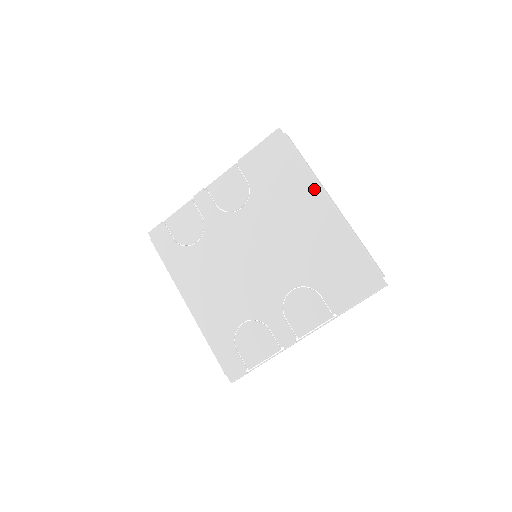
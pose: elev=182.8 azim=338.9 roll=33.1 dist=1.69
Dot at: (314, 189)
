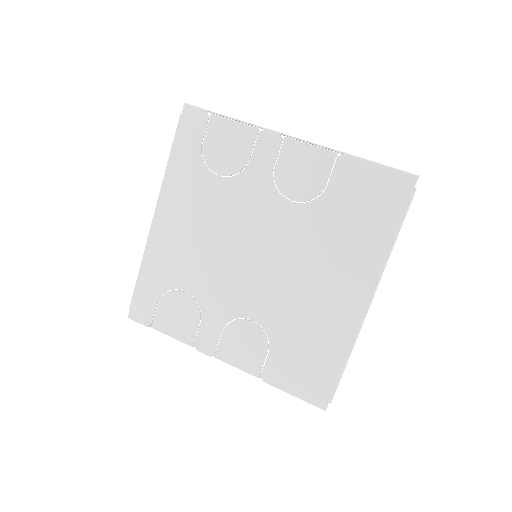
Dot at: (371, 274)
